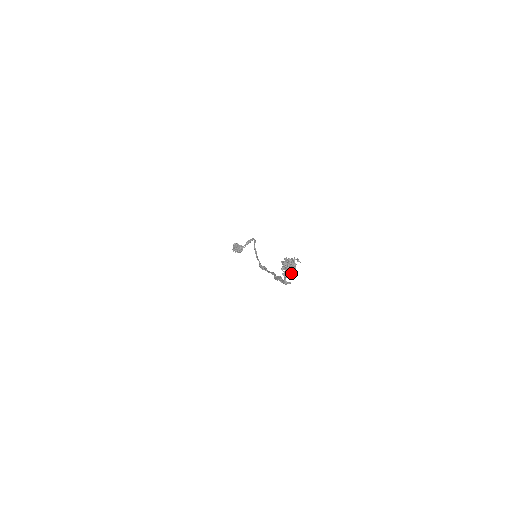
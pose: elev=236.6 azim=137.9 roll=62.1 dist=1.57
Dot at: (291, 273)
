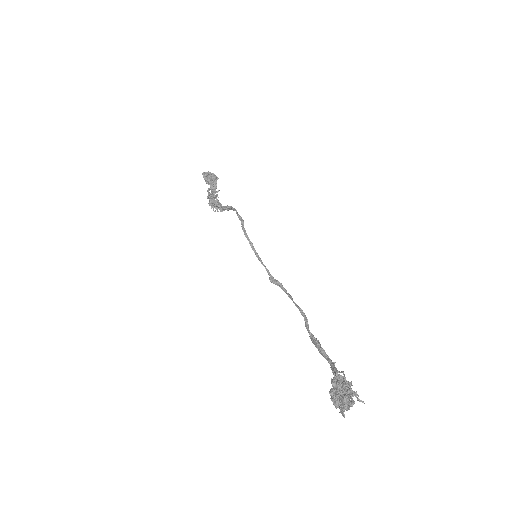
Dot at: (350, 400)
